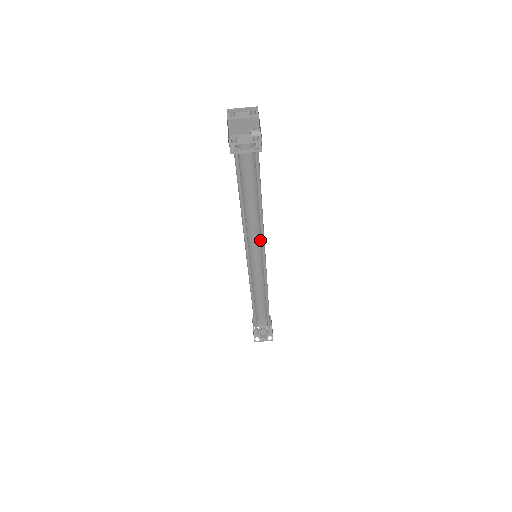
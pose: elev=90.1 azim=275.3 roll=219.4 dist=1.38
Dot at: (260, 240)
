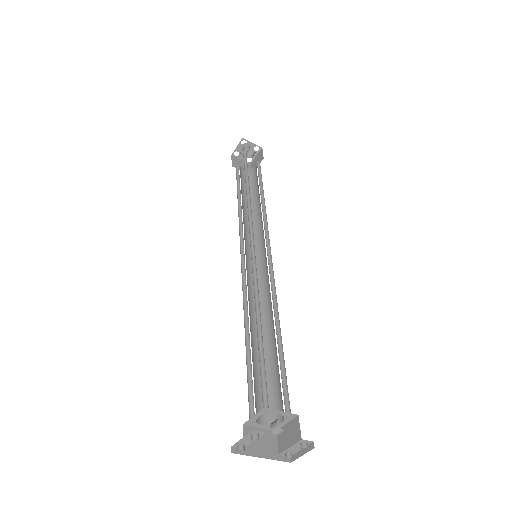
Dot at: (254, 264)
